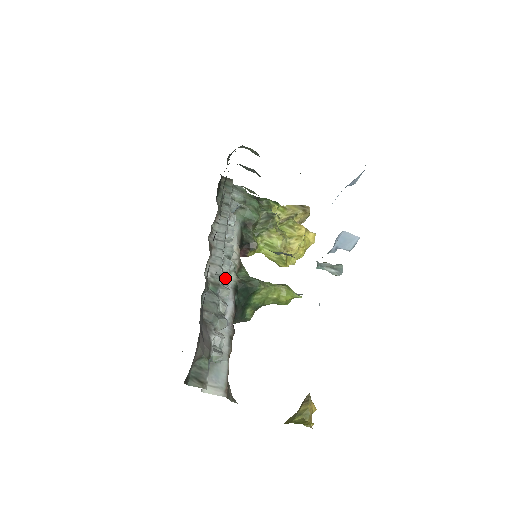
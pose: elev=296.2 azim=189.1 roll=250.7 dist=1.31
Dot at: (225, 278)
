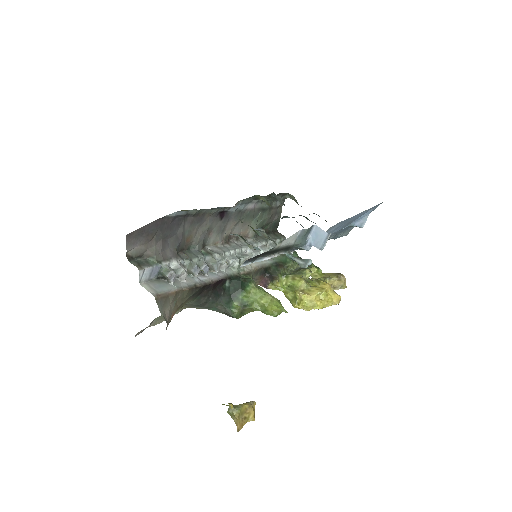
Dot at: (221, 257)
